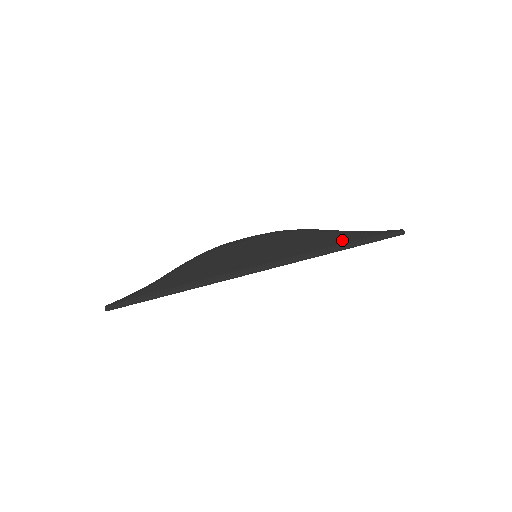
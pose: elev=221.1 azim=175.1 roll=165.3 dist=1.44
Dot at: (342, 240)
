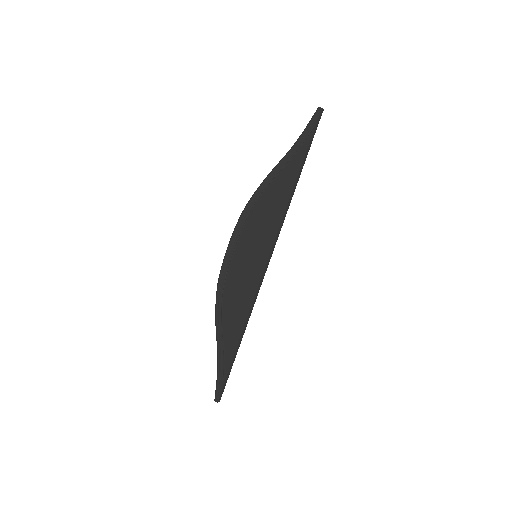
Dot at: (295, 171)
